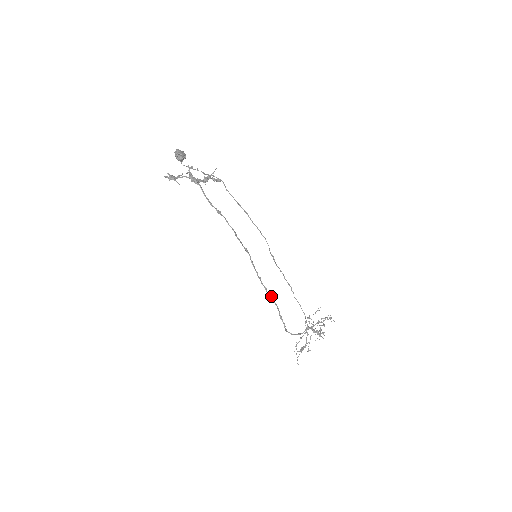
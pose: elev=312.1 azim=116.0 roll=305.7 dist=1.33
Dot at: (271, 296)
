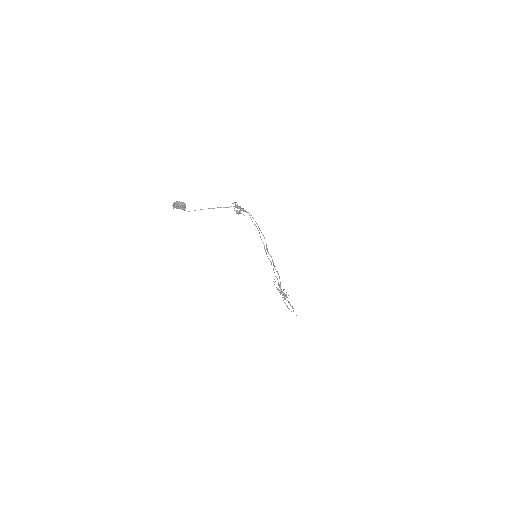
Dot at: occluded
